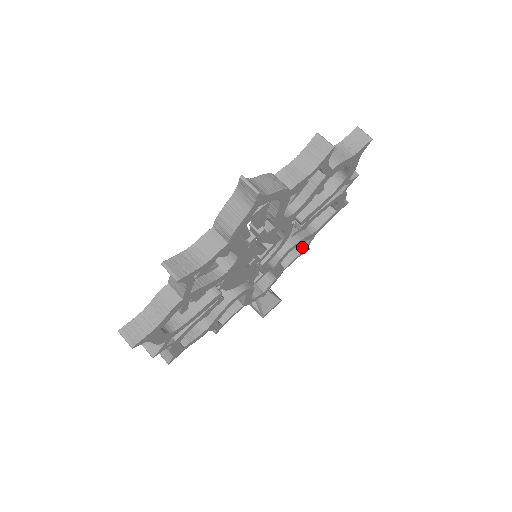
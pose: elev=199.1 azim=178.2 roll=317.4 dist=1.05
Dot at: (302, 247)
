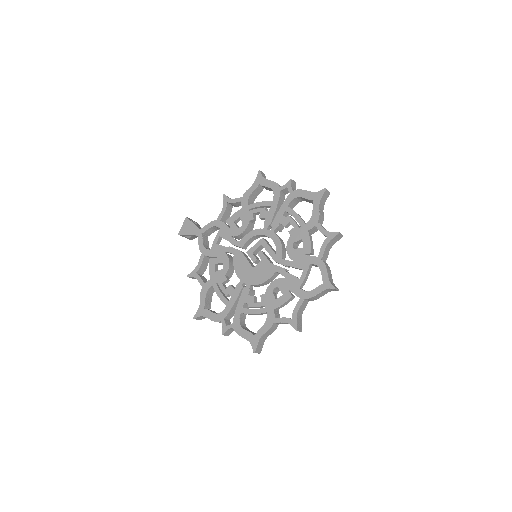
Dot at: (234, 206)
